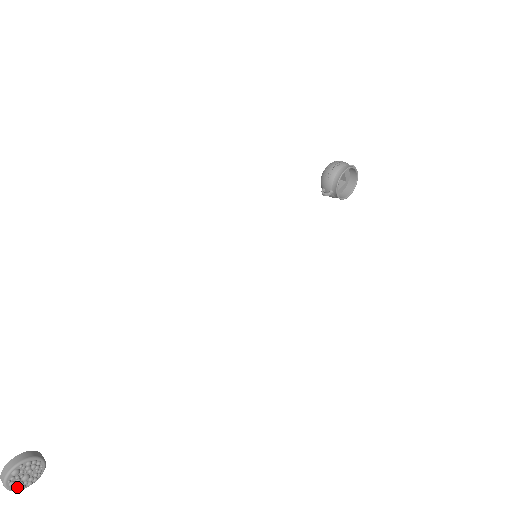
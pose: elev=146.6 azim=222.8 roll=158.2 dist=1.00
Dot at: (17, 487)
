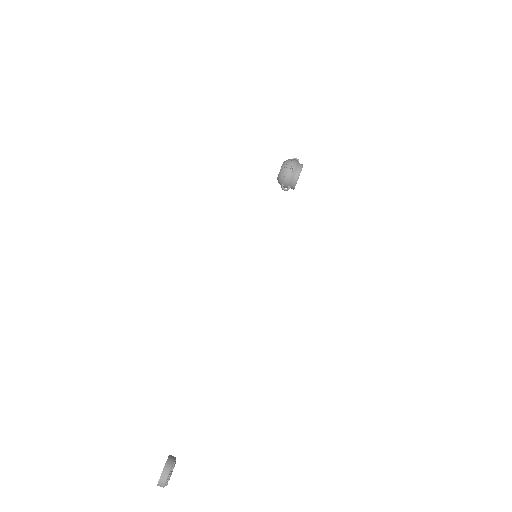
Dot at: occluded
